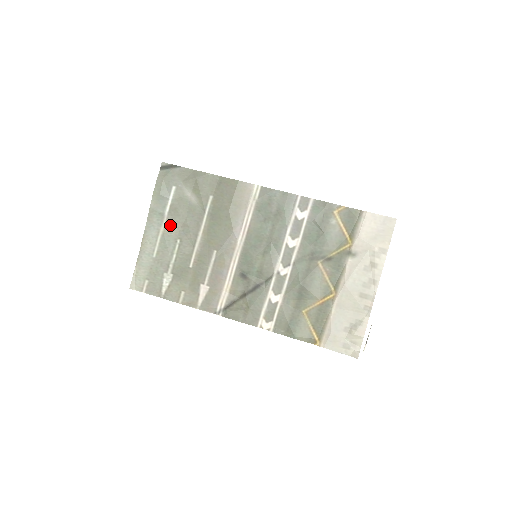
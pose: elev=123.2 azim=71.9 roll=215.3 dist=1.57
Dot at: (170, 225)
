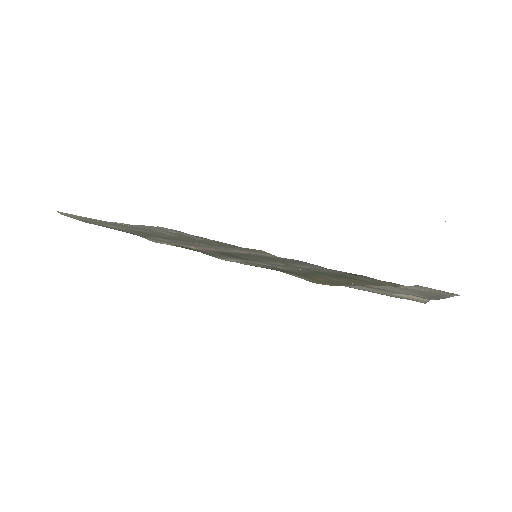
Dot at: (161, 232)
